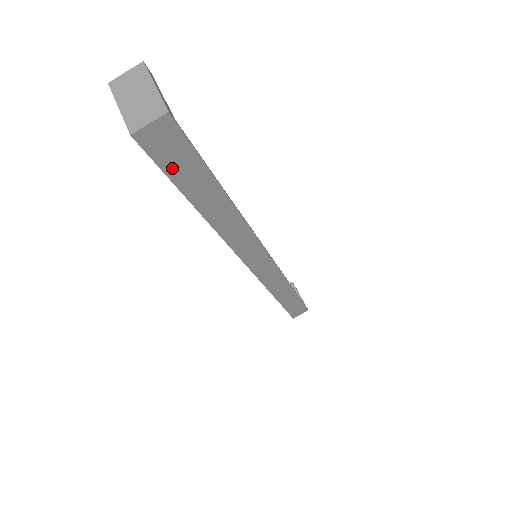
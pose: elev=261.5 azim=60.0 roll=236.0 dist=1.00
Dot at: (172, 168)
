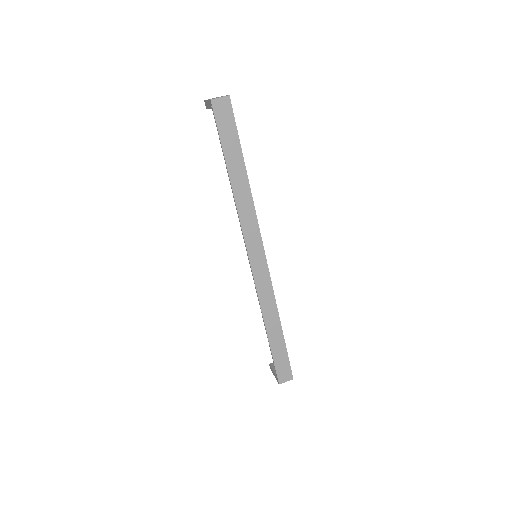
Dot at: (223, 131)
